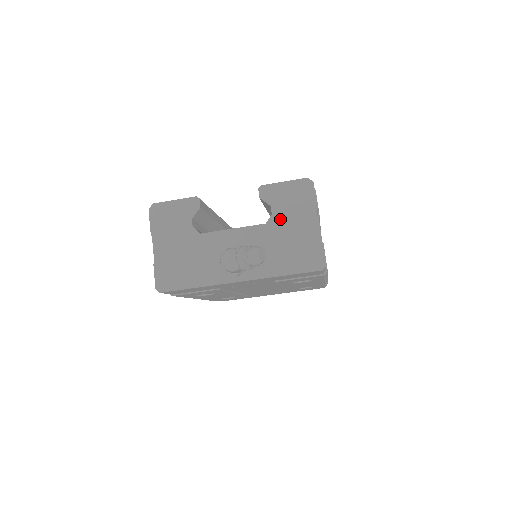
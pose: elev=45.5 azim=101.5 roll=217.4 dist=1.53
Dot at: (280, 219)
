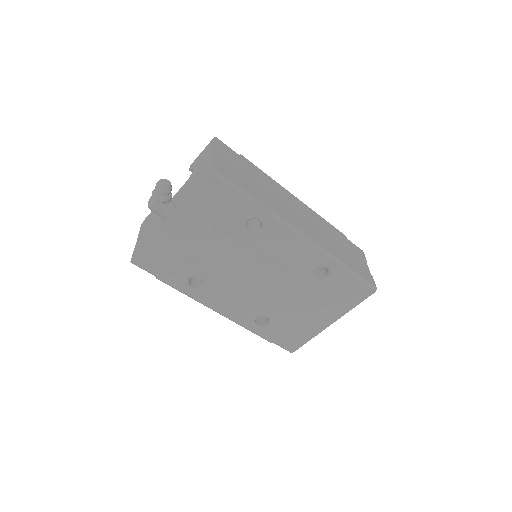
Dot at: (196, 170)
